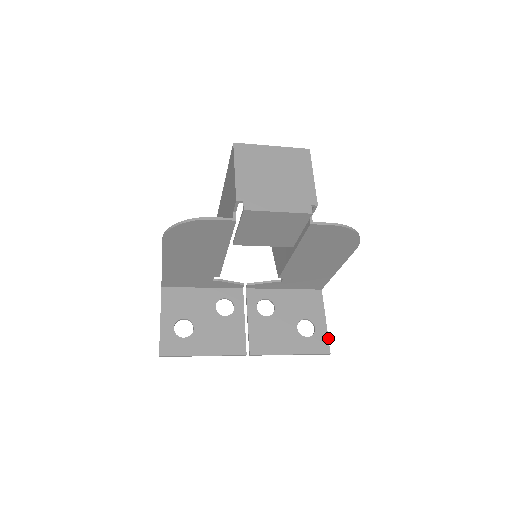
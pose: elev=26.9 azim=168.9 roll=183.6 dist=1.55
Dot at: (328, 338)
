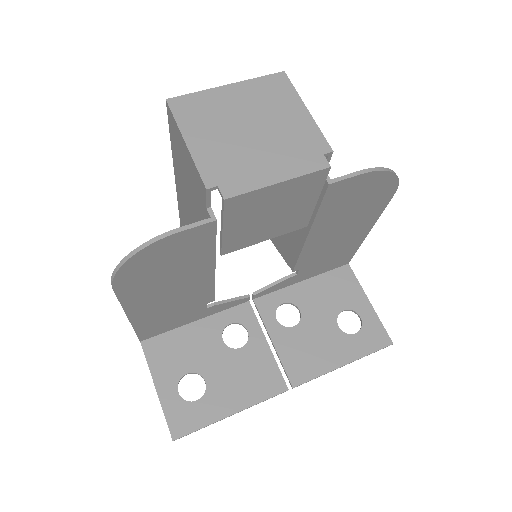
Dot at: (382, 324)
